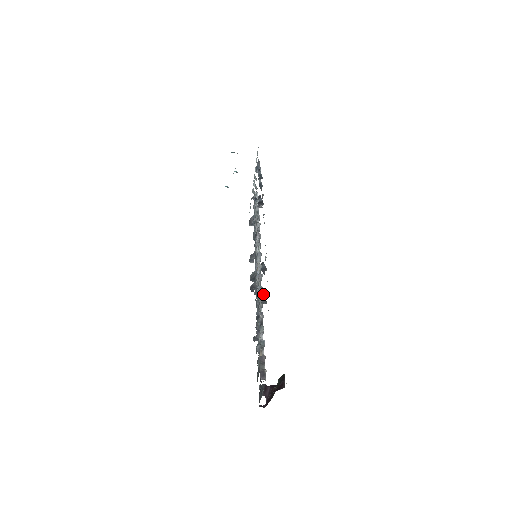
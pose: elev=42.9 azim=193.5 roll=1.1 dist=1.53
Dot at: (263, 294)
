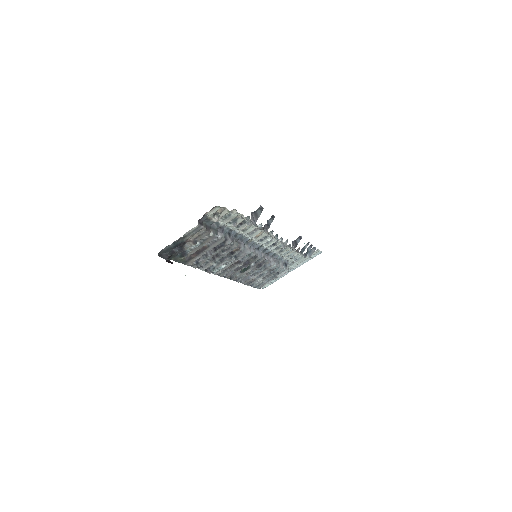
Dot at: (258, 213)
